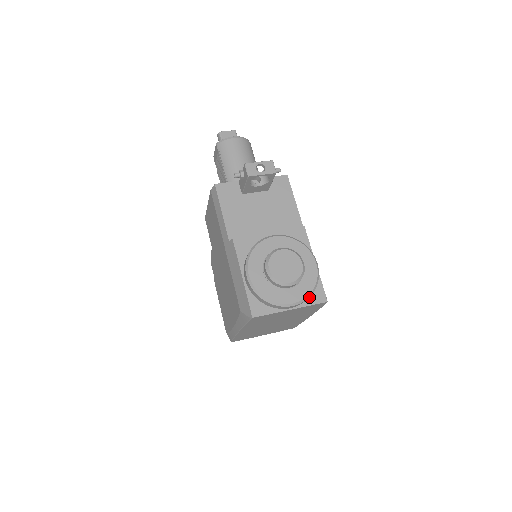
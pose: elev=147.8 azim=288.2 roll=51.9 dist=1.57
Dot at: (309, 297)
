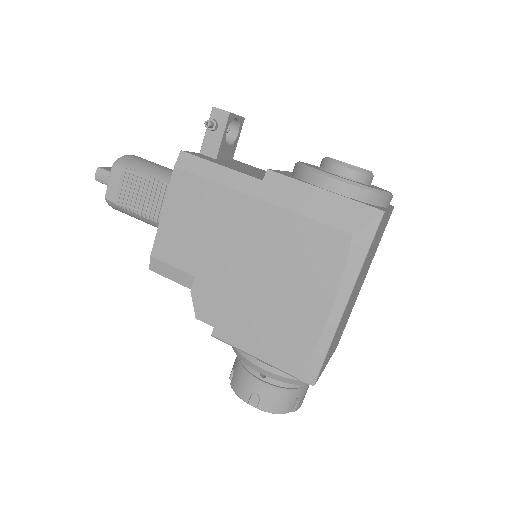
Dot at: occluded
